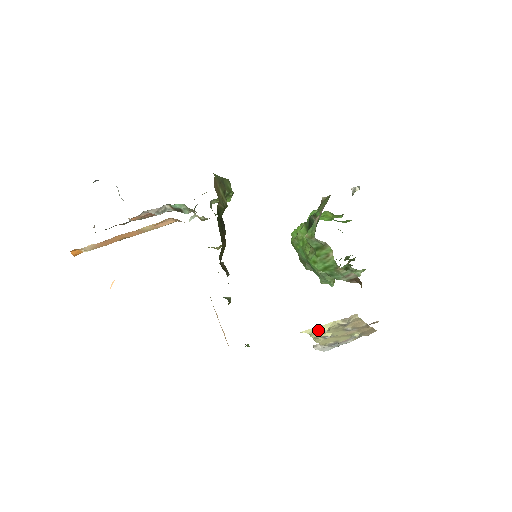
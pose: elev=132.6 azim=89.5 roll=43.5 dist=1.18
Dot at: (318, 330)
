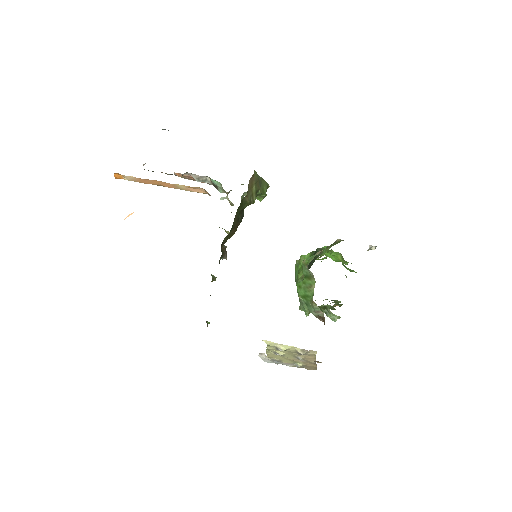
Dot at: (277, 346)
